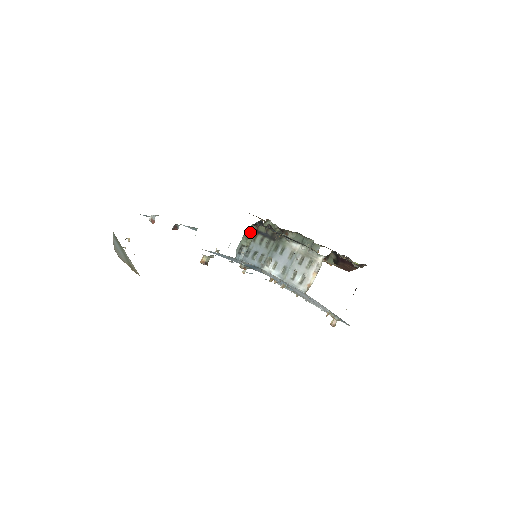
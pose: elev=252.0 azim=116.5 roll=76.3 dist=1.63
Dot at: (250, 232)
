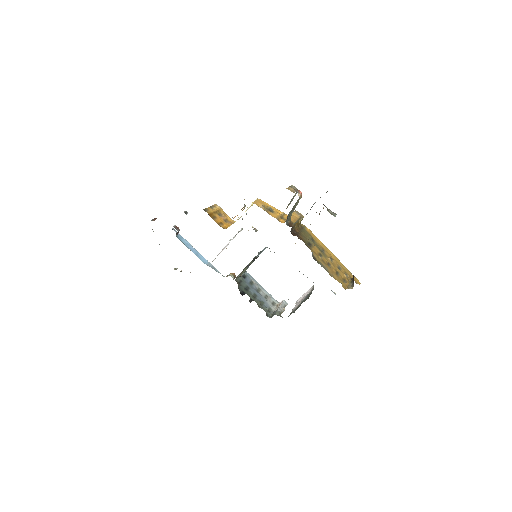
Dot at: occluded
